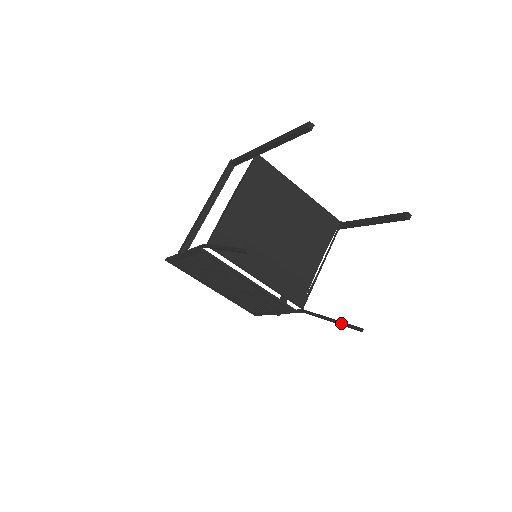
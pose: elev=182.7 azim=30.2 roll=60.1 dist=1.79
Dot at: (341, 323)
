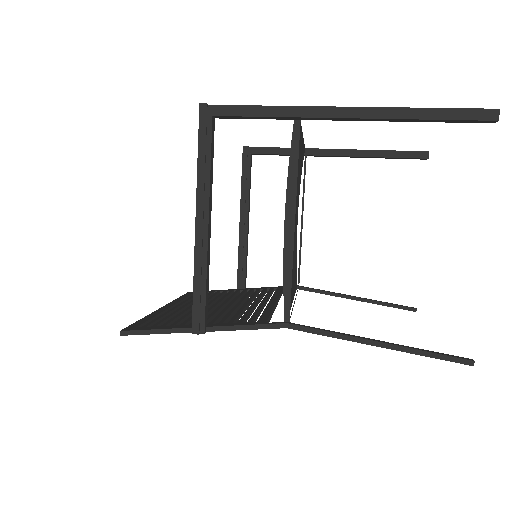
Dot at: (381, 304)
